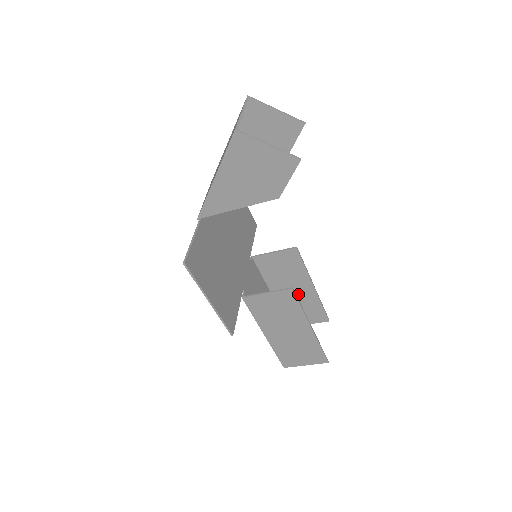
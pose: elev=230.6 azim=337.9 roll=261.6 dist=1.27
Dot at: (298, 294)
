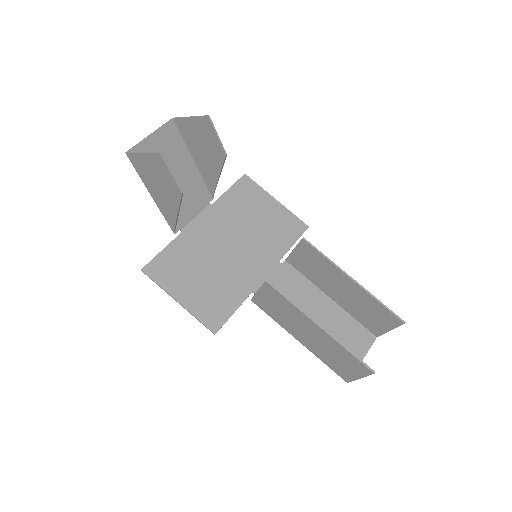
Dot at: (348, 293)
